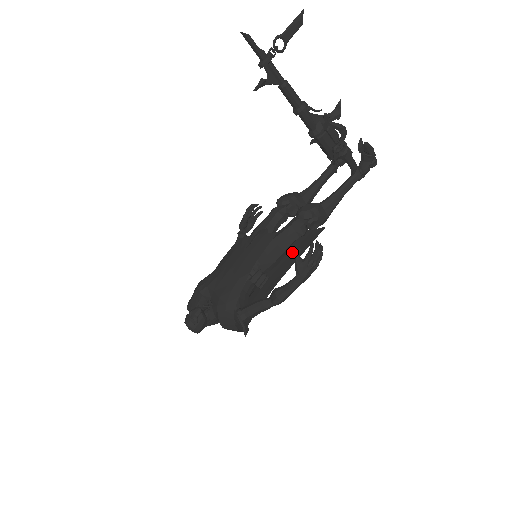
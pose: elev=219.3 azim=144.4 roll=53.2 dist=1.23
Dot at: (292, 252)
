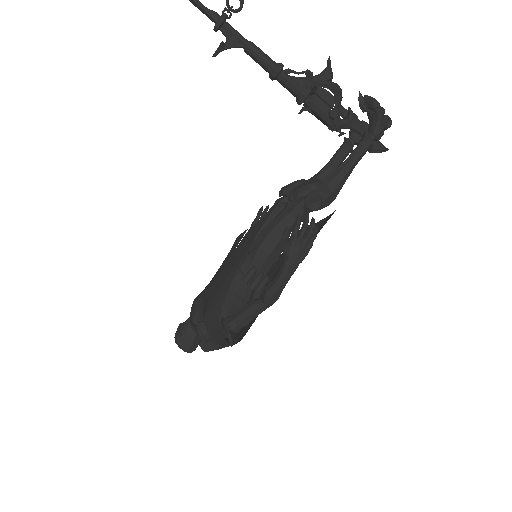
Dot at: occluded
